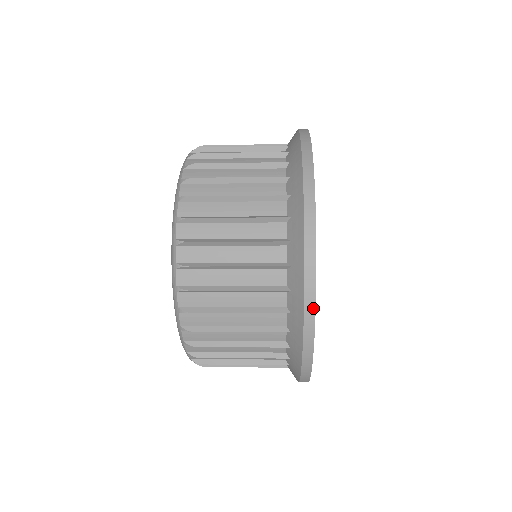
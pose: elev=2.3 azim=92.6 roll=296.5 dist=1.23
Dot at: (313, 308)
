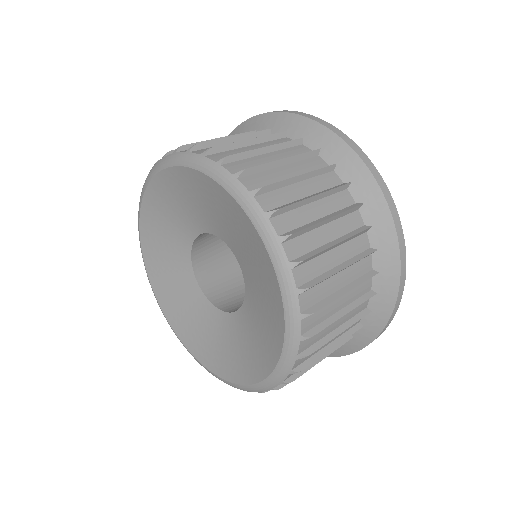
Dot at: occluded
